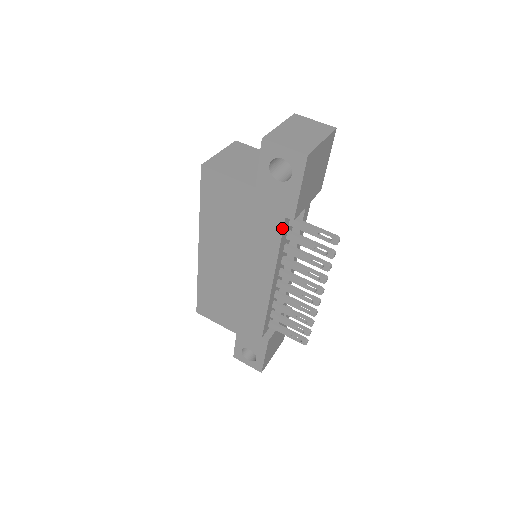
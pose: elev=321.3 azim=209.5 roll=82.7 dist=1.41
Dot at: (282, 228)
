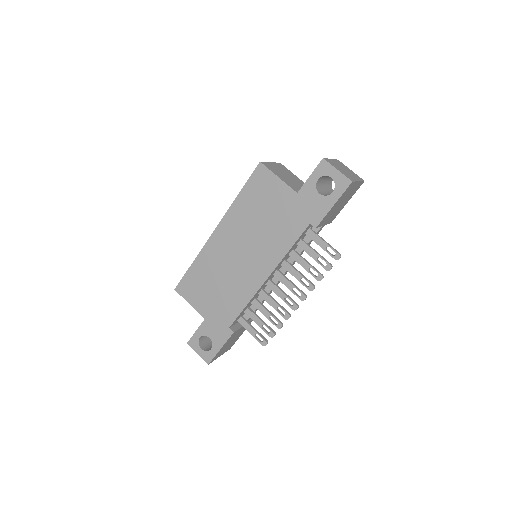
Dot at: (302, 232)
